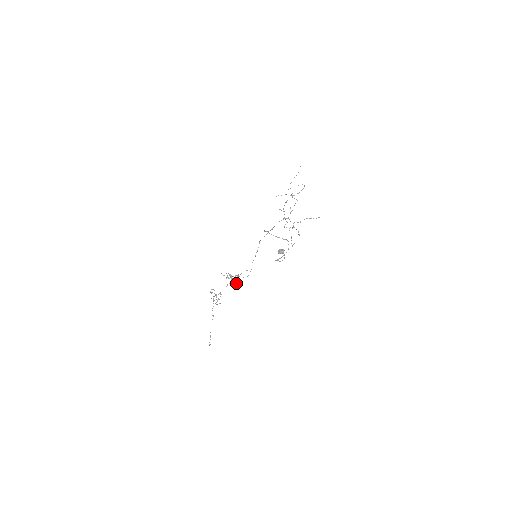
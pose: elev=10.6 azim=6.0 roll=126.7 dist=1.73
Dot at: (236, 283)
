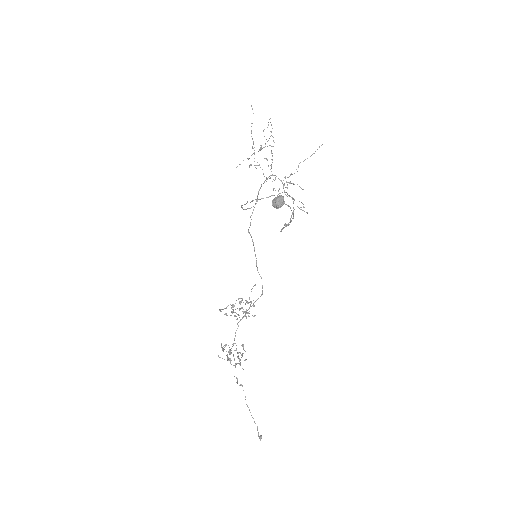
Dot at: (253, 316)
